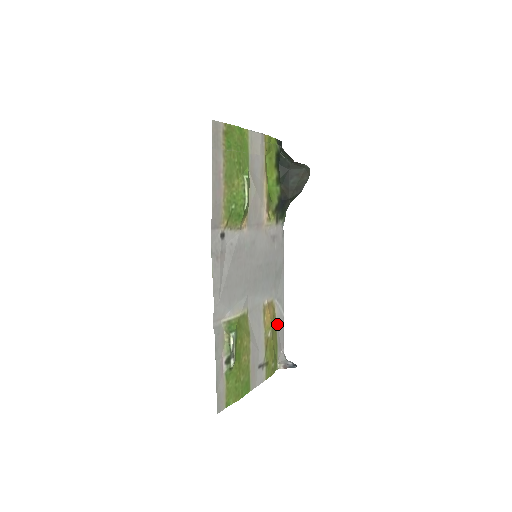
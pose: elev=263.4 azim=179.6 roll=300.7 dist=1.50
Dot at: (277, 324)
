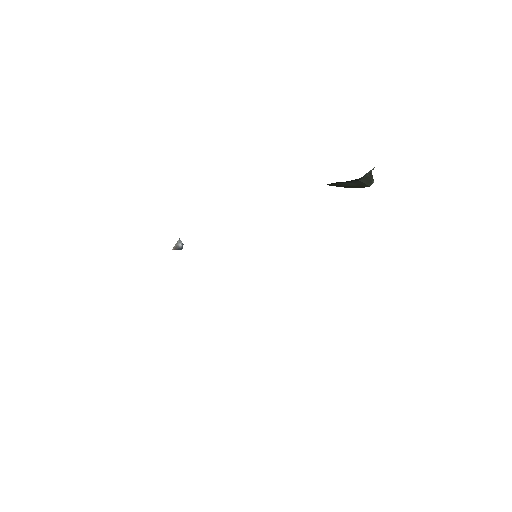
Dot at: occluded
